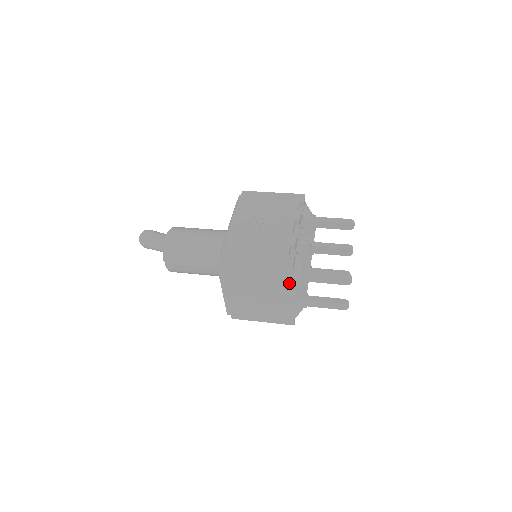
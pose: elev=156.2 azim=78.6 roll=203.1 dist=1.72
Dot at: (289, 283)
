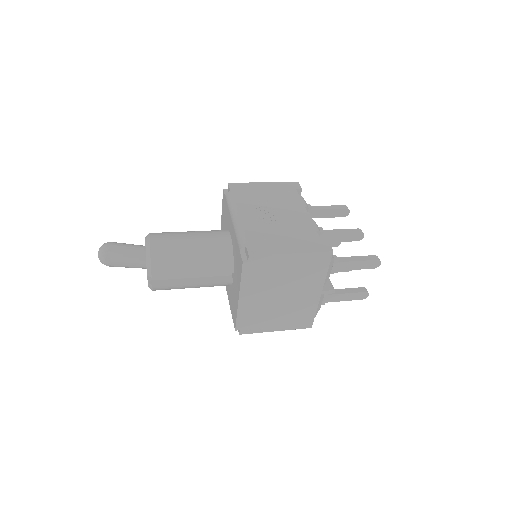
Dot at: (322, 274)
